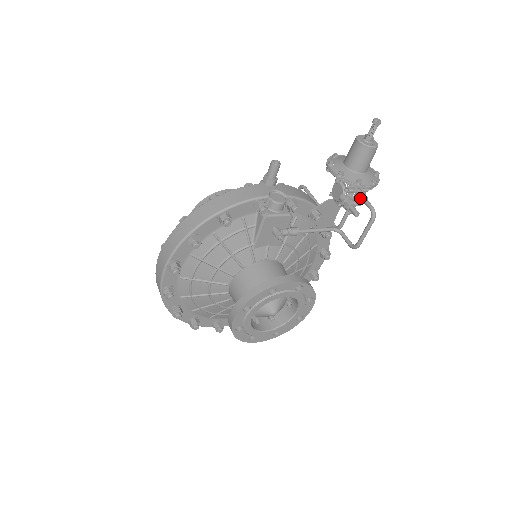
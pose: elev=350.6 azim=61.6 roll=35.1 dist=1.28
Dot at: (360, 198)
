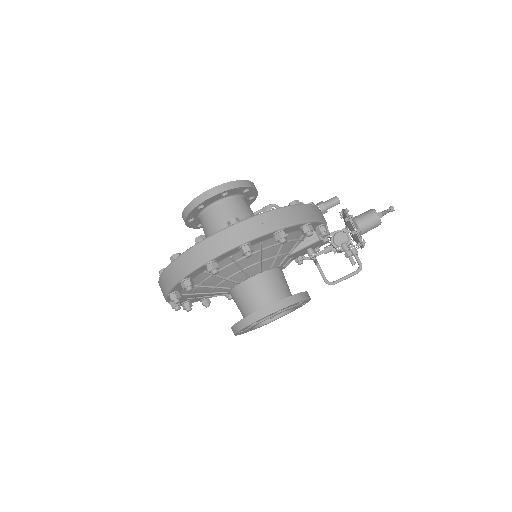
Dot at: (355, 252)
